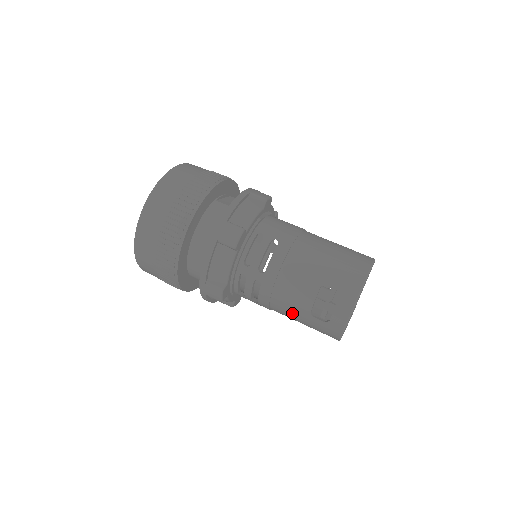
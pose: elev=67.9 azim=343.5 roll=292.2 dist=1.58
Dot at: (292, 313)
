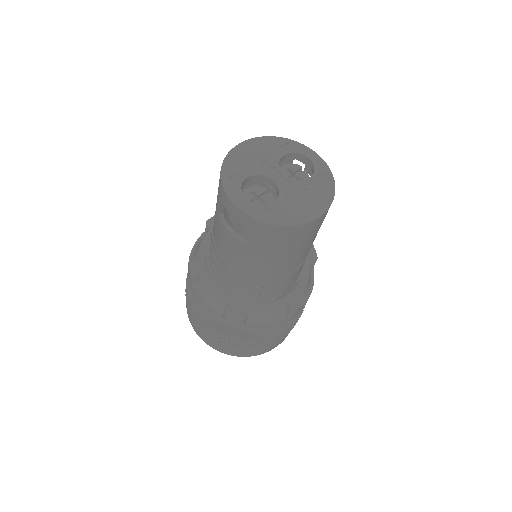
Dot at: (257, 261)
